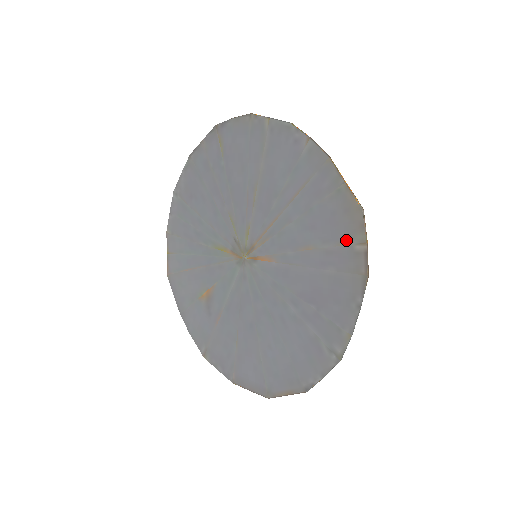
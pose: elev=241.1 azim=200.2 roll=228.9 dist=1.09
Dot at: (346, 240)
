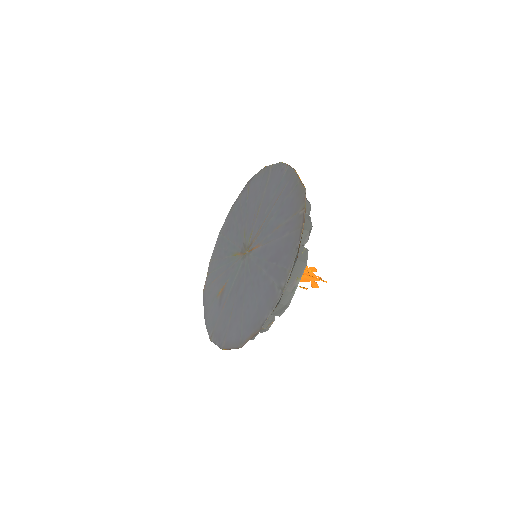
Dot at: (296, 211)
